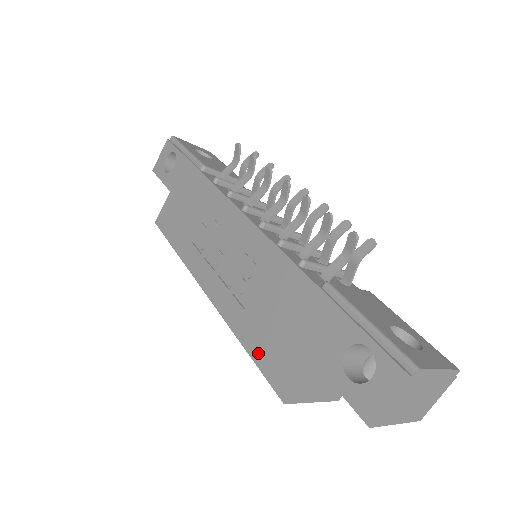
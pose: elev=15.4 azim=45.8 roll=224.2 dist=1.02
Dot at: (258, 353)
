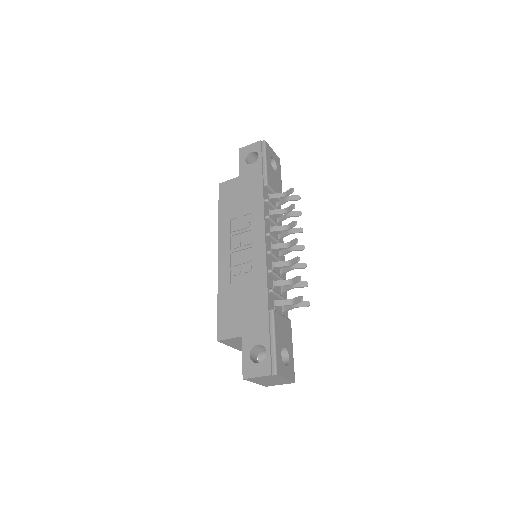
Dot at: (222, 310)
